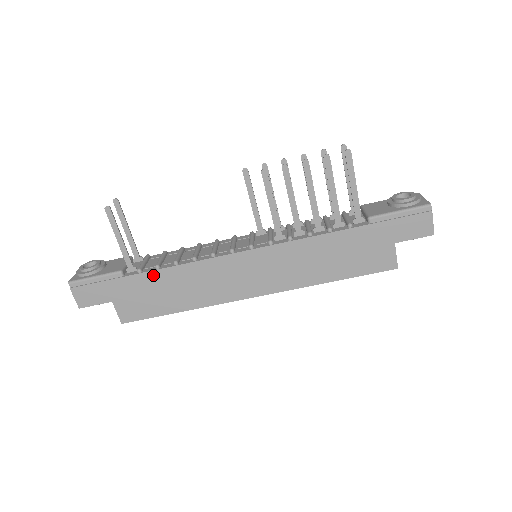
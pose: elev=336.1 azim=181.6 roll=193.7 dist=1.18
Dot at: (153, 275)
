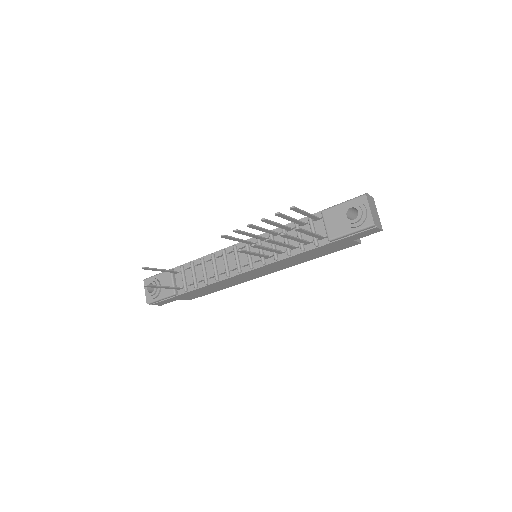
Dot at: (196, 290)
